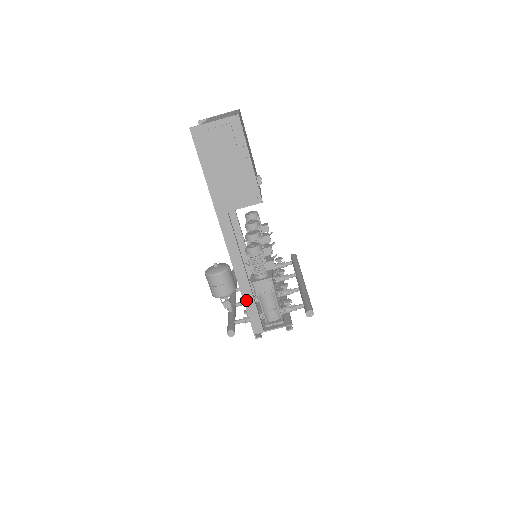
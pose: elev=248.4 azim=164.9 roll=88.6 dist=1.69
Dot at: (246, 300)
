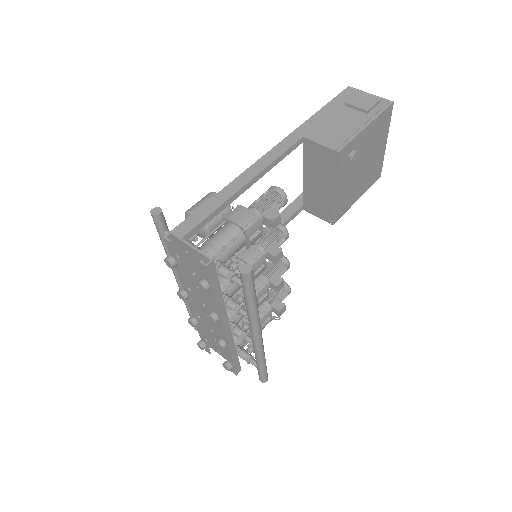
Dot at: (214, 200)
